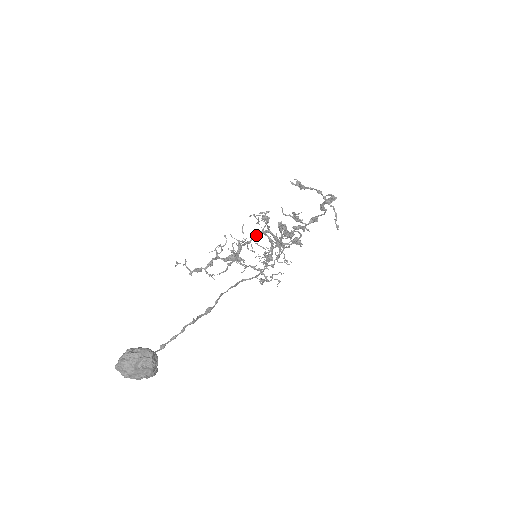
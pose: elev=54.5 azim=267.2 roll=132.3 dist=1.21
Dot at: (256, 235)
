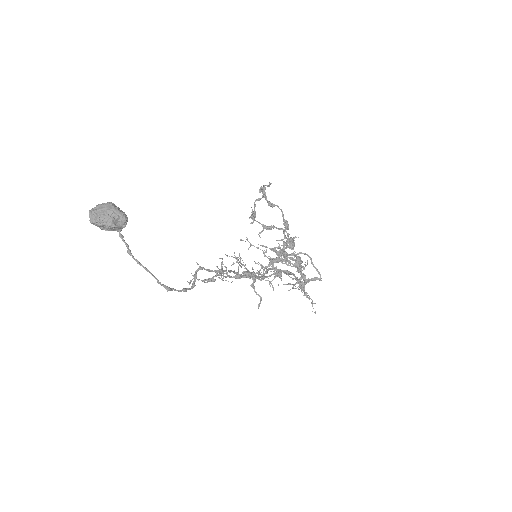
Dot at: (267, 272)
